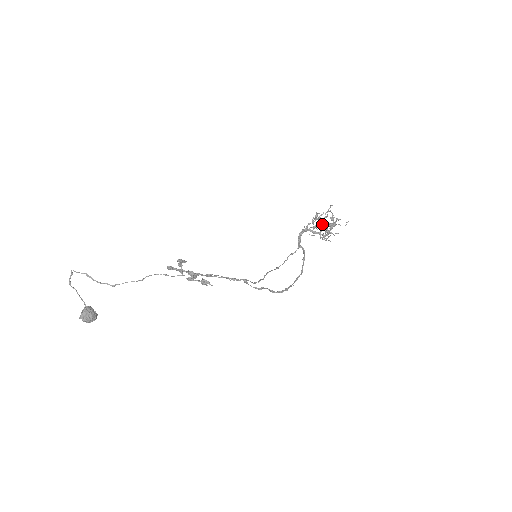
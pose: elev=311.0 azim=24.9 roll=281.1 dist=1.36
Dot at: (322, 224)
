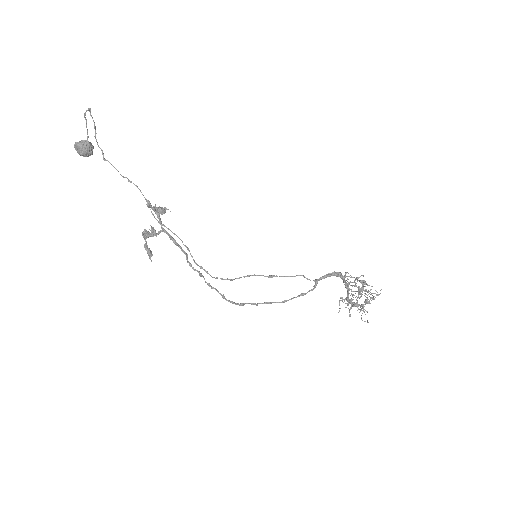
Dot at: occluded
